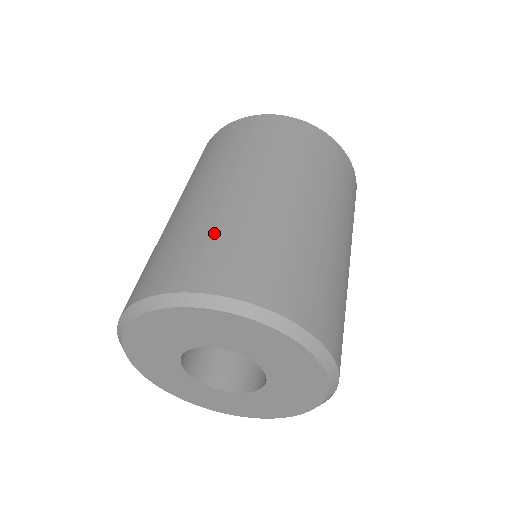
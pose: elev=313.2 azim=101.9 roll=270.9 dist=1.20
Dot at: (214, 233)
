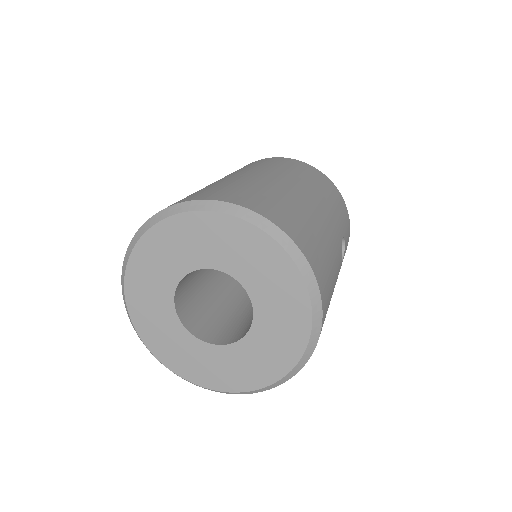
Dot at: (212, 187)
